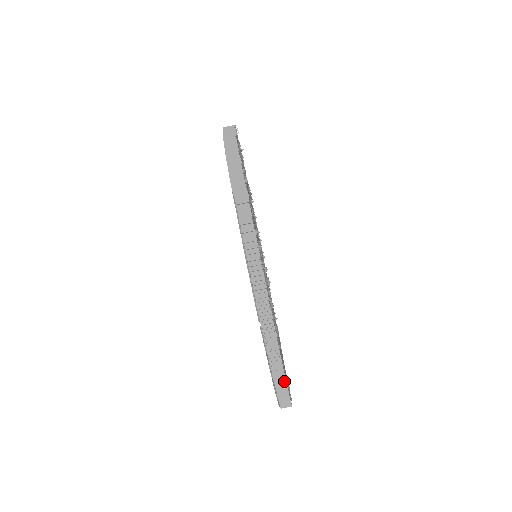
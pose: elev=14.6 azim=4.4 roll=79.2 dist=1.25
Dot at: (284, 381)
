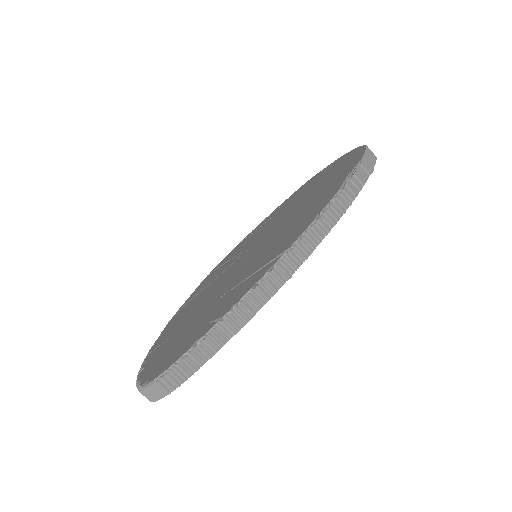
Dot at: (226, 339)
